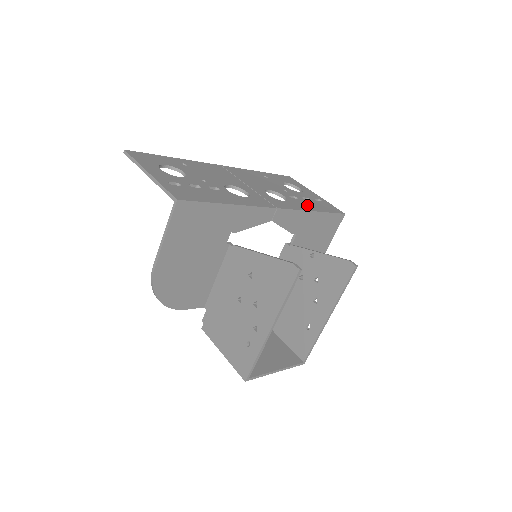
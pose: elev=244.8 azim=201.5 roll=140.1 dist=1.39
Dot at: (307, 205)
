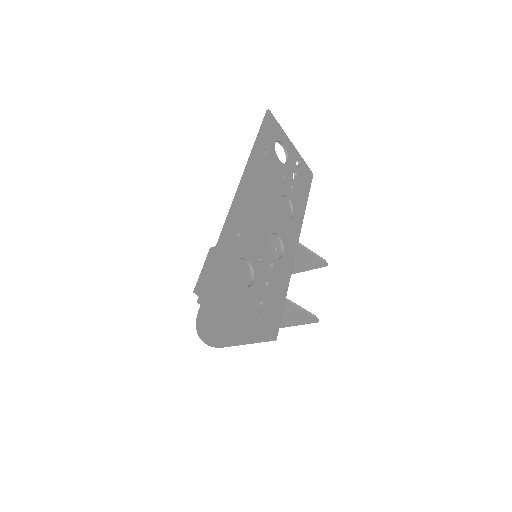
Dot at: (301, 197)
